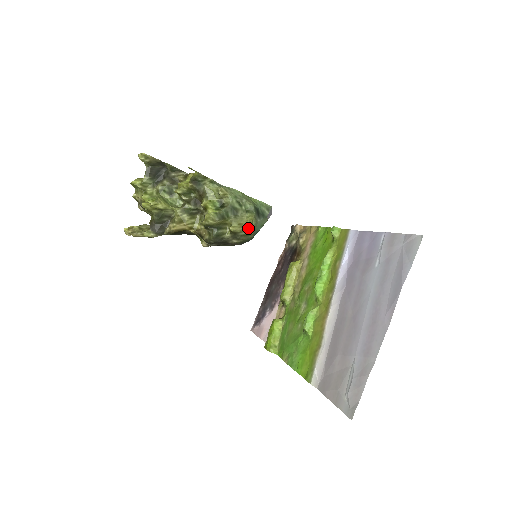
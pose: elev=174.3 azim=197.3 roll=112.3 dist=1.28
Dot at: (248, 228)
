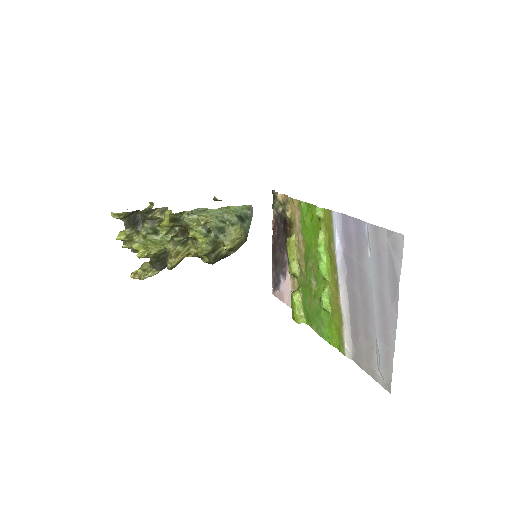
Dot at: (240, 239)
